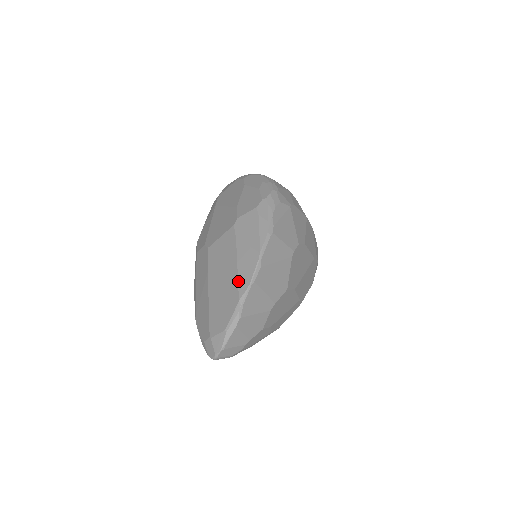
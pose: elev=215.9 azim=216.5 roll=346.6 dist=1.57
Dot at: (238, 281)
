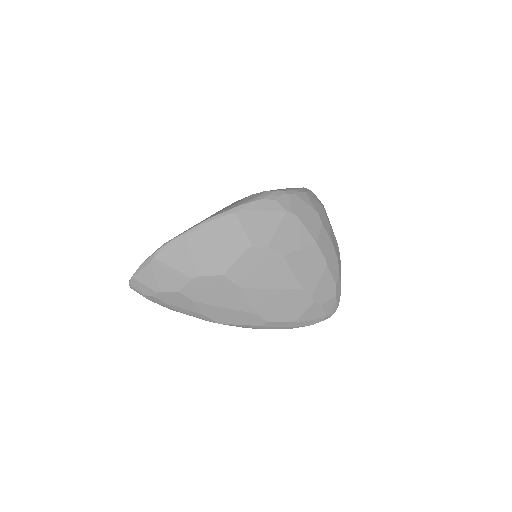
Dot at: occluded
